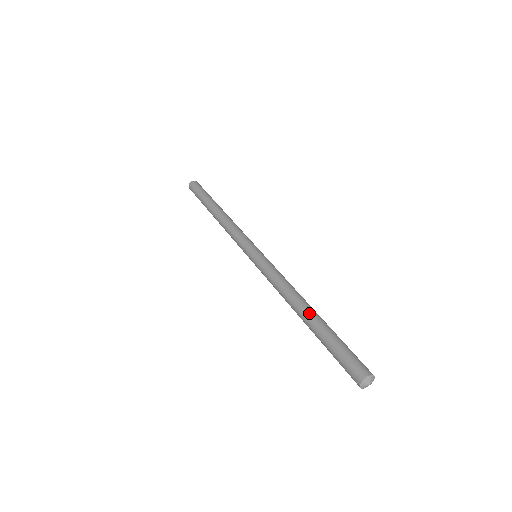
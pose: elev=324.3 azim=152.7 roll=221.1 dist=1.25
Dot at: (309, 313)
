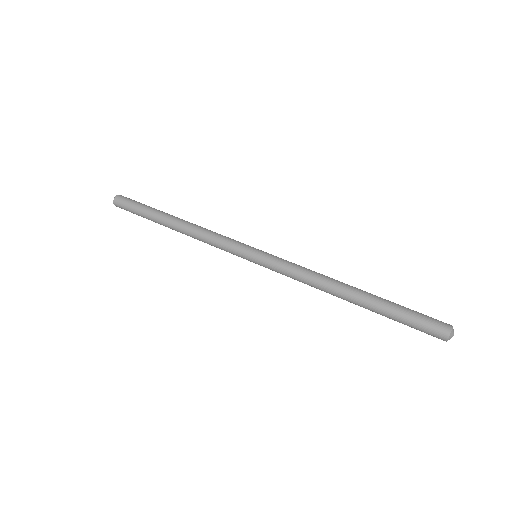
Dot at: (361, 290)
